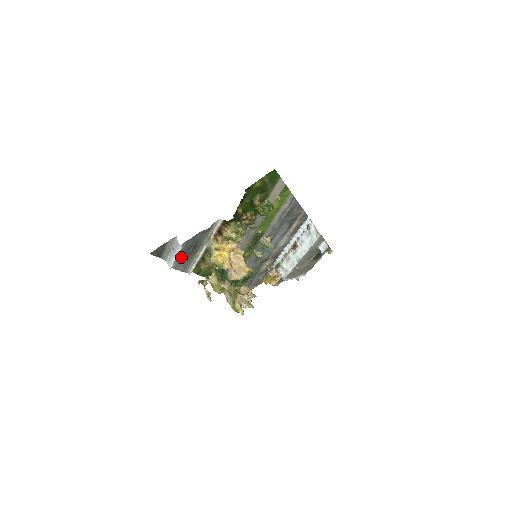
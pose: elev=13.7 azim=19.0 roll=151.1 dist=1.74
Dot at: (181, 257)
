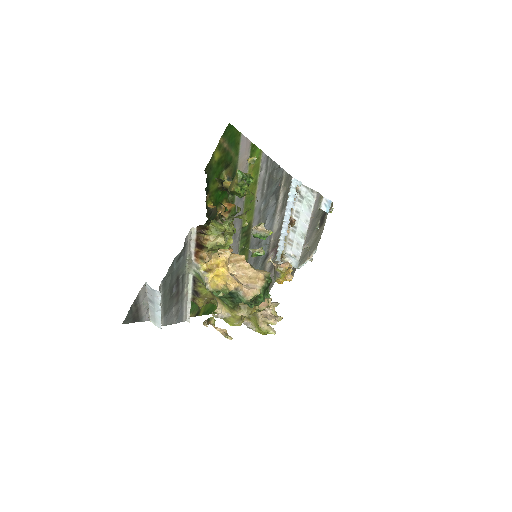
Dot at: (166, 306)
